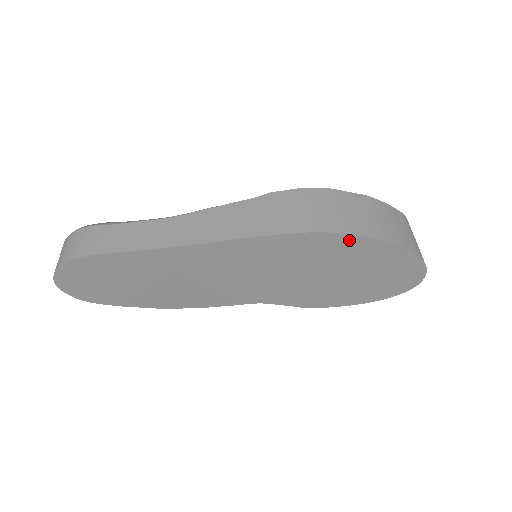
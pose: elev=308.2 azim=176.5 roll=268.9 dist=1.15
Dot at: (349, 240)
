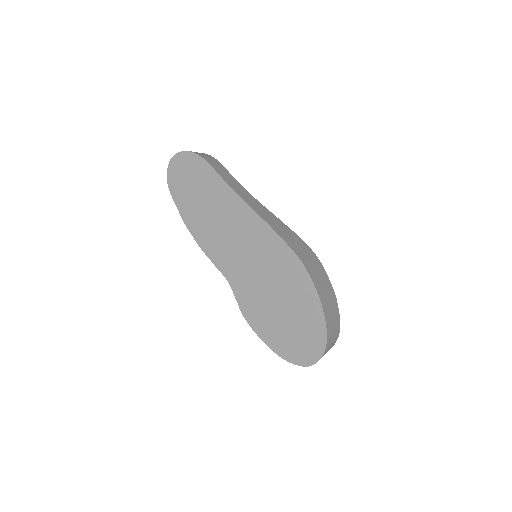
Dot at: (308, 283)
